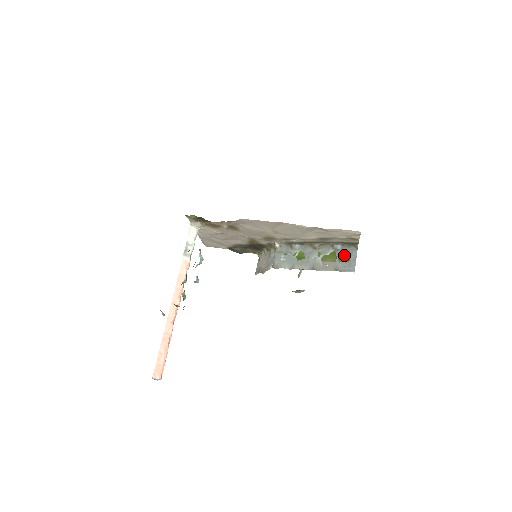
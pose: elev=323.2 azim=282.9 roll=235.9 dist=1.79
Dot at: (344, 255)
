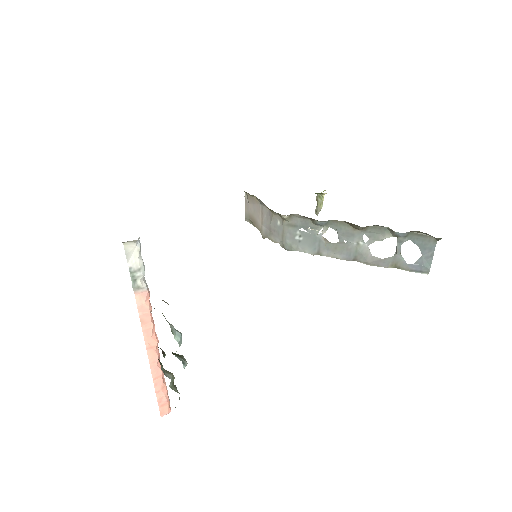
Dot at: occluded
